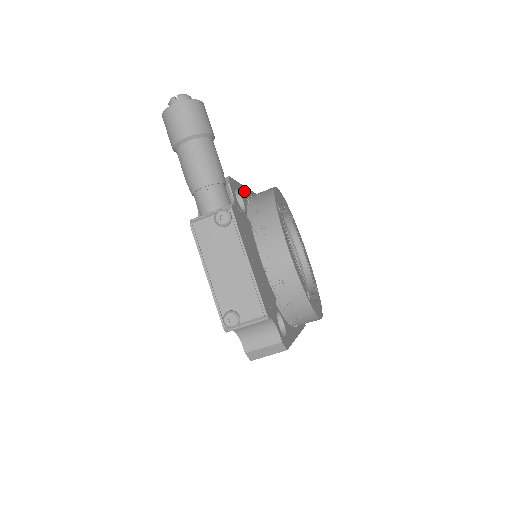
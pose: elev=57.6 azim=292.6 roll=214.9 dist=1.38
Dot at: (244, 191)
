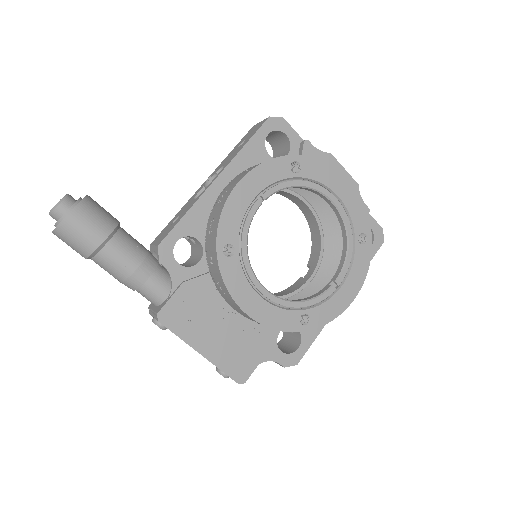
Dot at: (202, 207)
